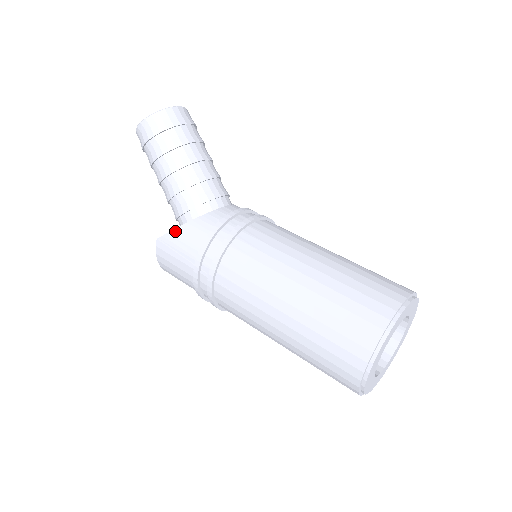
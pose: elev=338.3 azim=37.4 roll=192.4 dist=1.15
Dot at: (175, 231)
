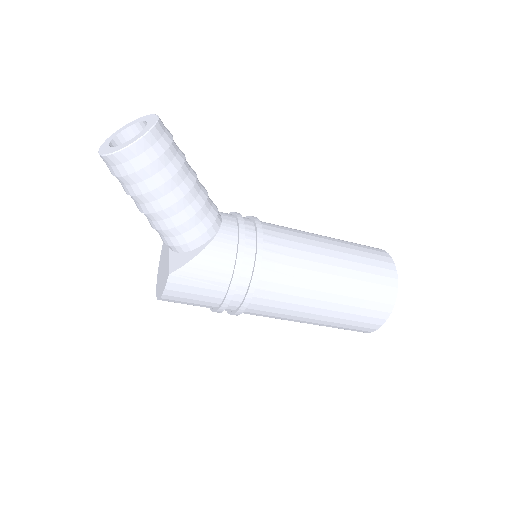
Dot at: (194, 261)
